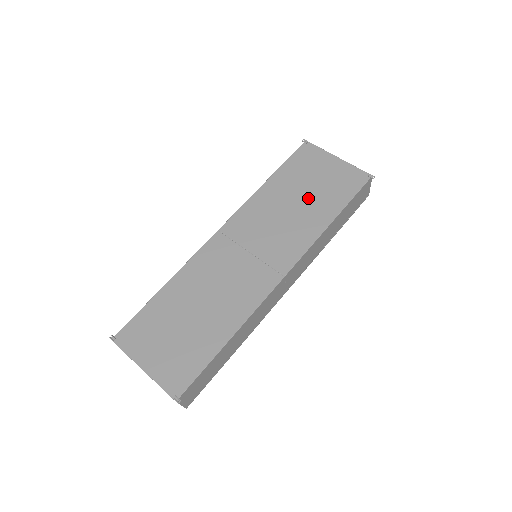
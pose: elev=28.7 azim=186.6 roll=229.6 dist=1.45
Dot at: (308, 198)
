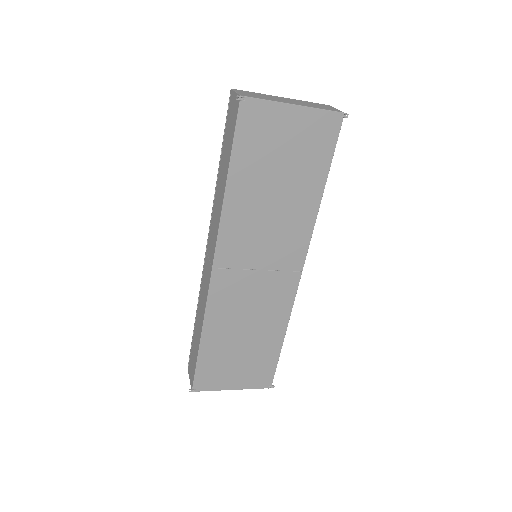
Dot at: (286, 182)
